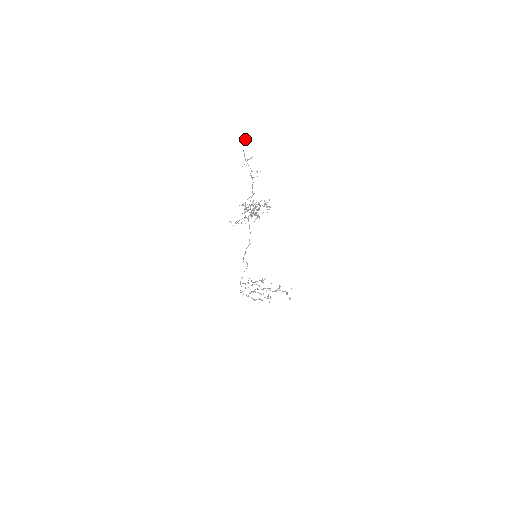
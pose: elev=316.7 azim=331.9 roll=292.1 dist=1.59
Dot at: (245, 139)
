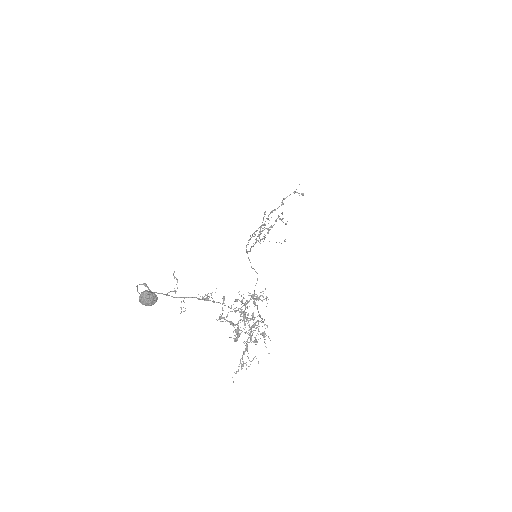
Dot at: (149, 304)
